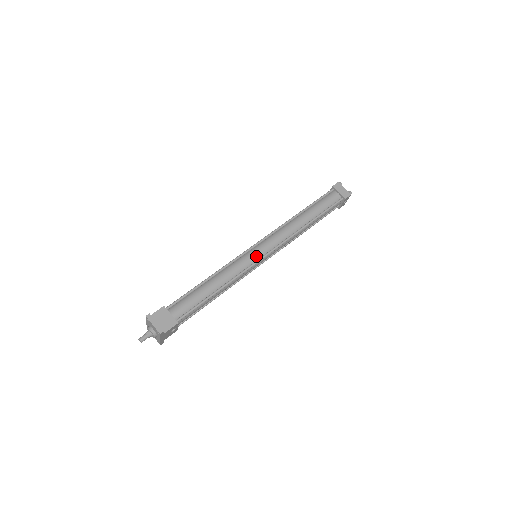
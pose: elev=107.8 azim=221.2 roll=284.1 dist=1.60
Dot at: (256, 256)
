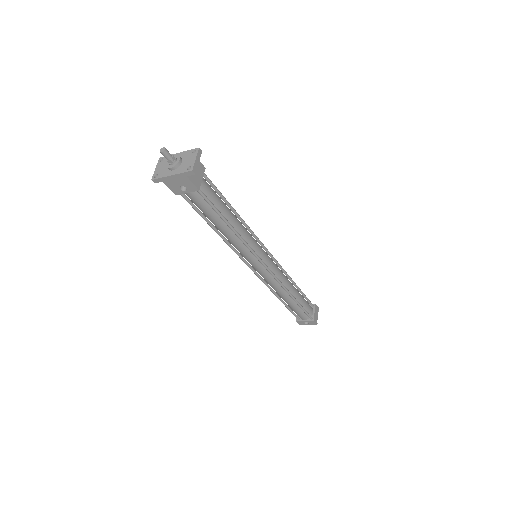
Dot at: (262, 255)
